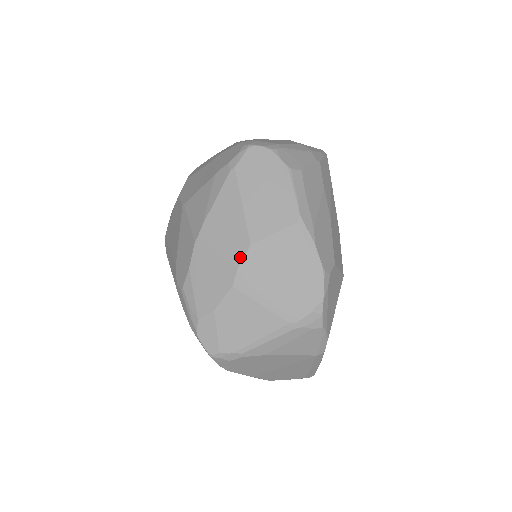
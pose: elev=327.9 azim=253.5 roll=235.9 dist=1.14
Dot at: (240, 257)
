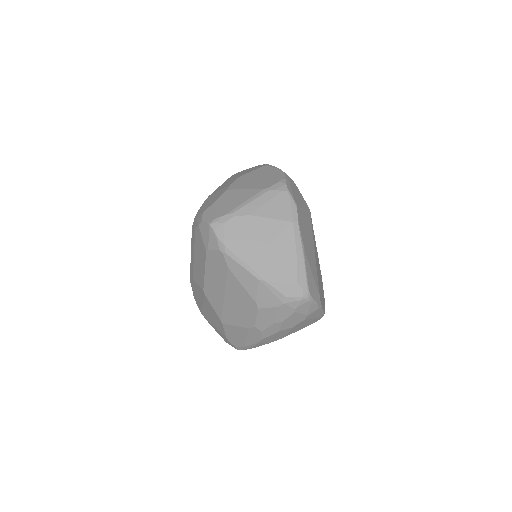
Dot at: (232, 182)
